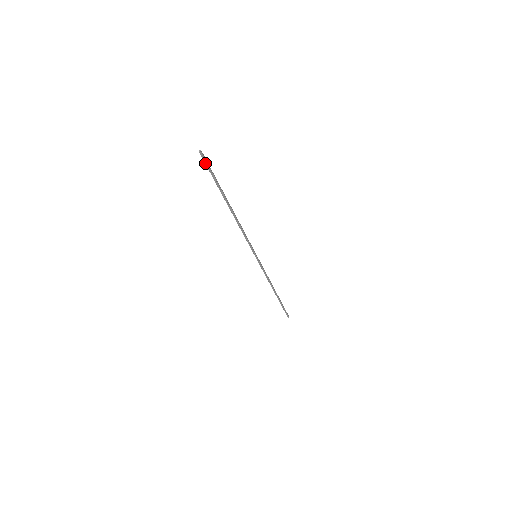
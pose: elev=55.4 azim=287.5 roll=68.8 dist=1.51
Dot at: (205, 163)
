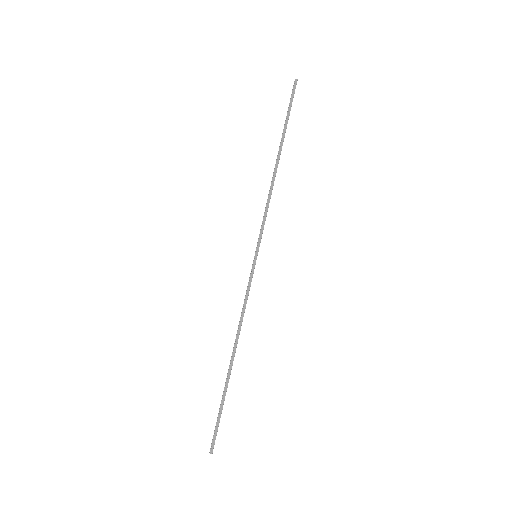
Dot at: (215, 436)
